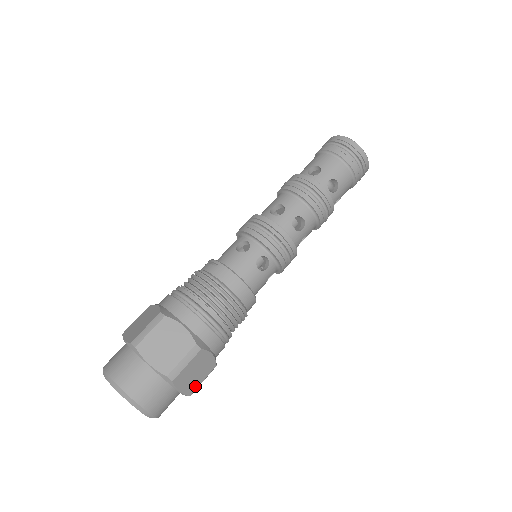
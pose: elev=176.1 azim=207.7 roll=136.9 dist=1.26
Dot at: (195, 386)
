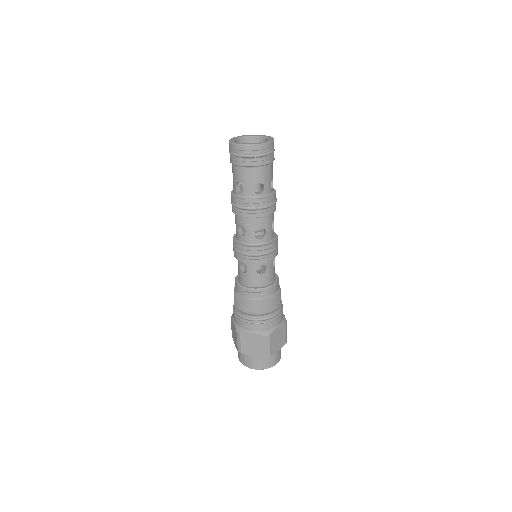
Dot at: occluded
